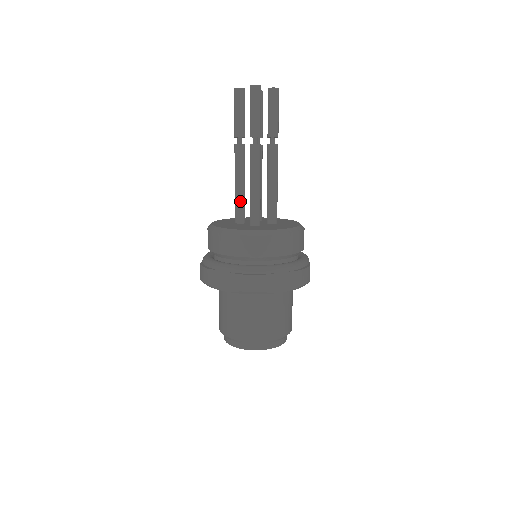
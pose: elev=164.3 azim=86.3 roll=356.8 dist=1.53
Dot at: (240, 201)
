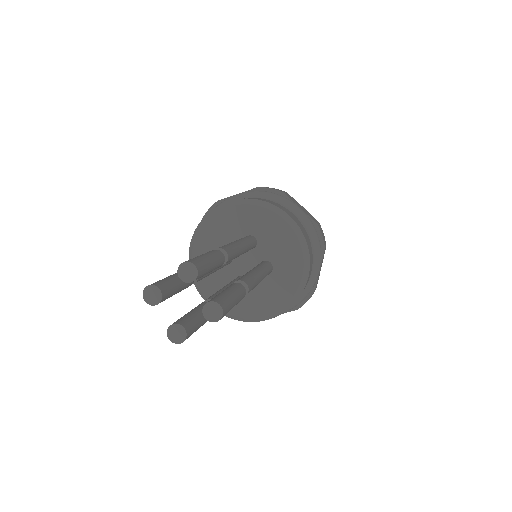
Dot at: occluded
